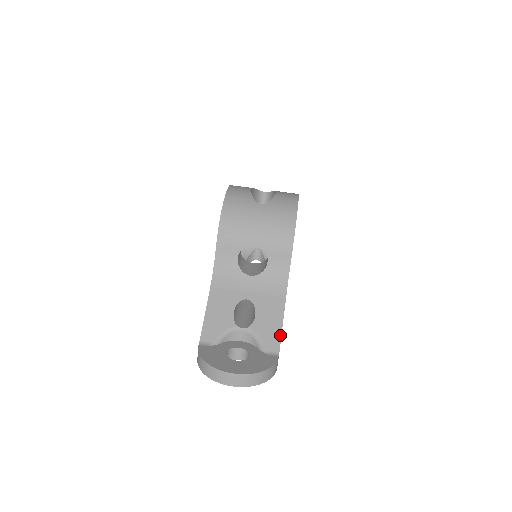
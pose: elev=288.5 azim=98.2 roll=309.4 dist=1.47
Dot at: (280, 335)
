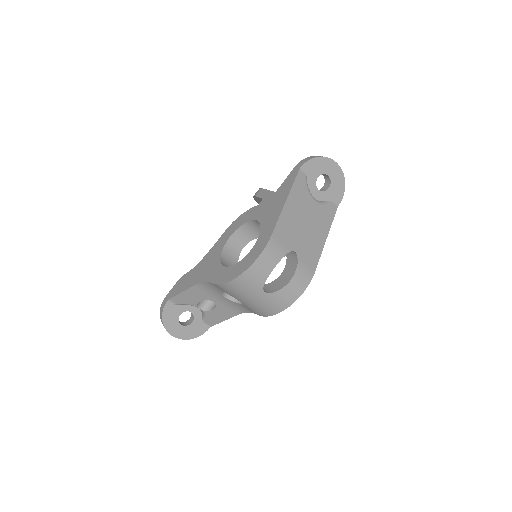
Dot at: occluded
